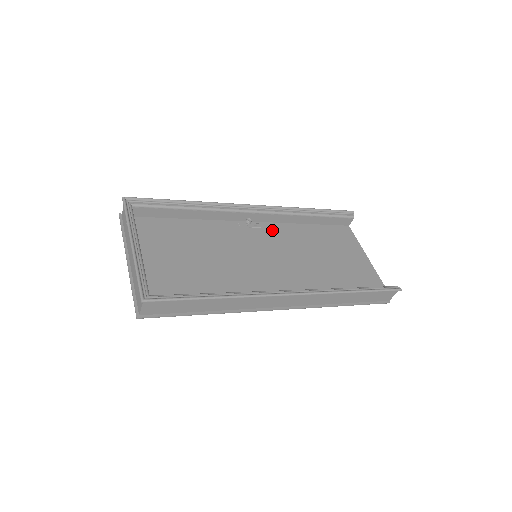
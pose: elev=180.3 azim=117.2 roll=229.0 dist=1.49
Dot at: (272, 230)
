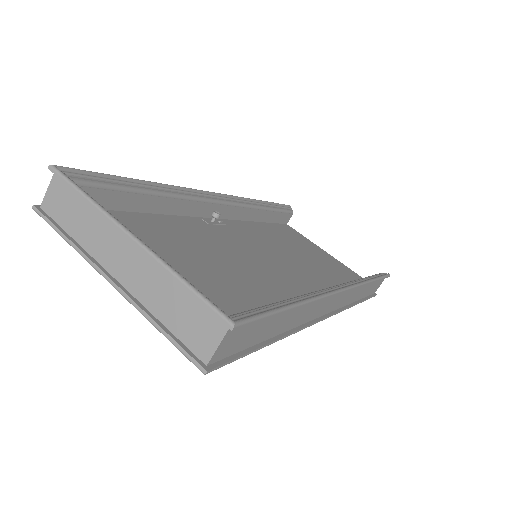
Dot at: (239, 228)
